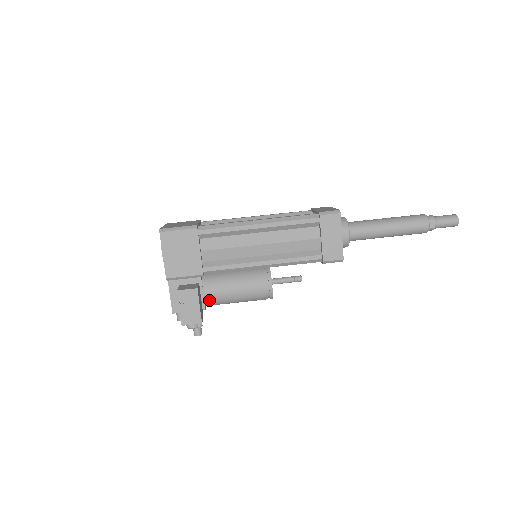
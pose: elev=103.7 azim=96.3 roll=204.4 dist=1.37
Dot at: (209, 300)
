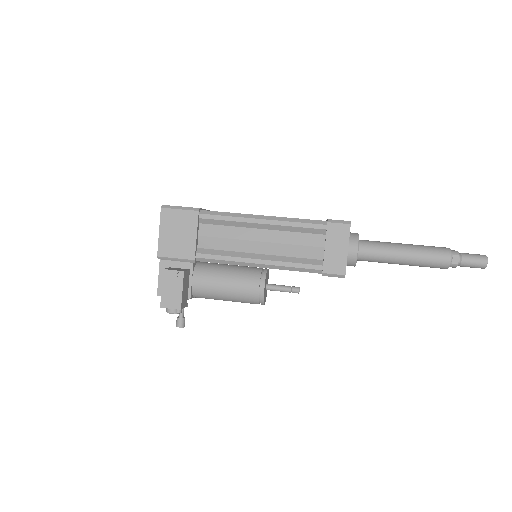
Dot at: (197, 290)
